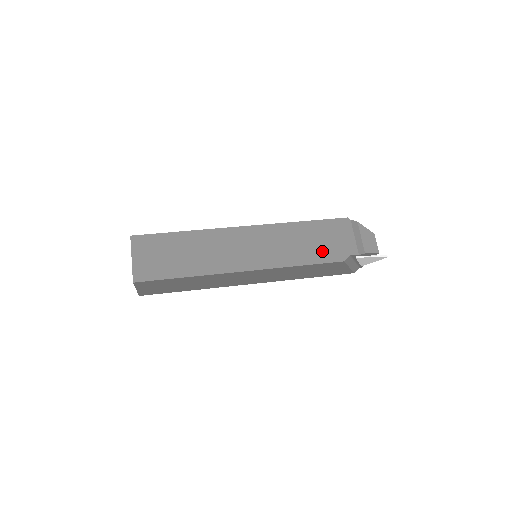
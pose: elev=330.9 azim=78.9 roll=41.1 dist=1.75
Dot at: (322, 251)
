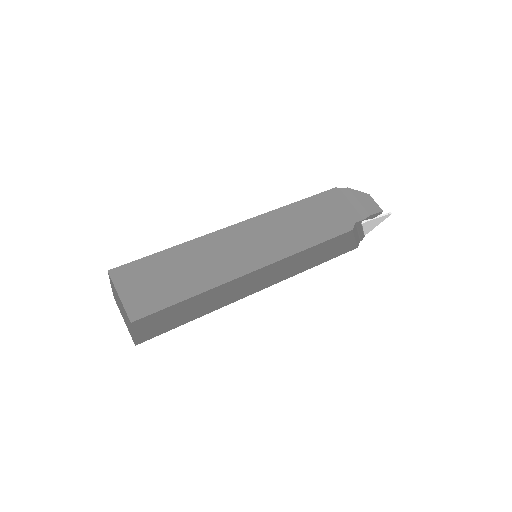
Dot at: (326, 226)
